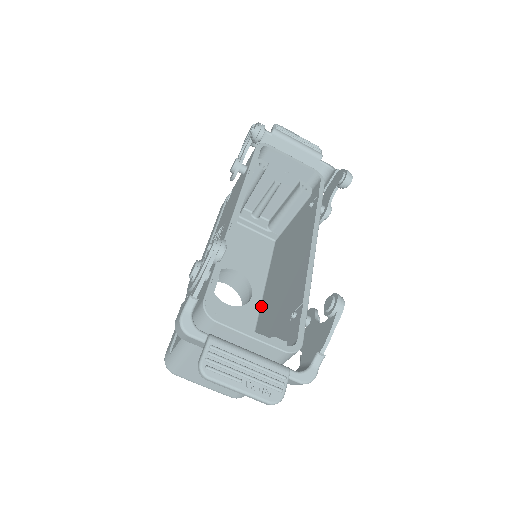
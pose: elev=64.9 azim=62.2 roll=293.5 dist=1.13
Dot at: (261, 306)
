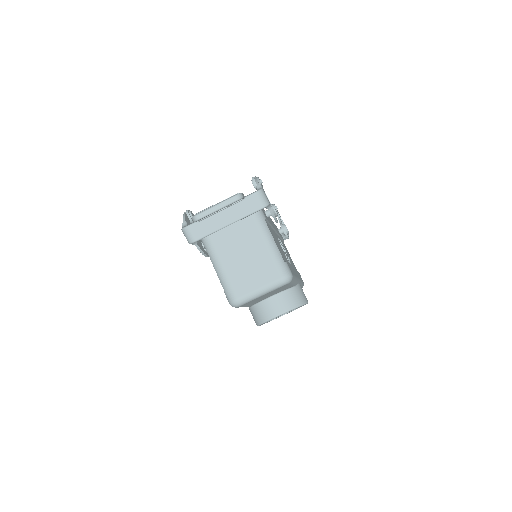
Dot at: occluded
